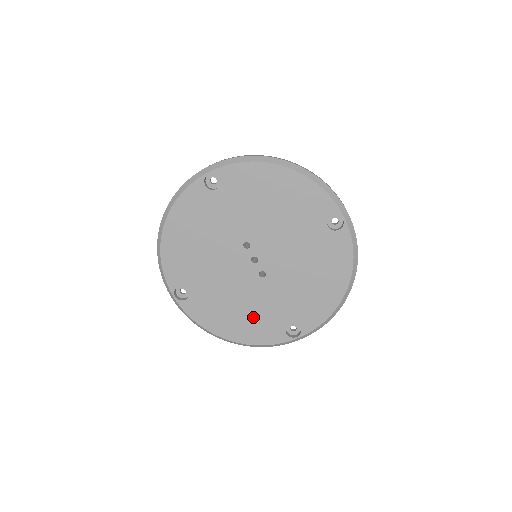
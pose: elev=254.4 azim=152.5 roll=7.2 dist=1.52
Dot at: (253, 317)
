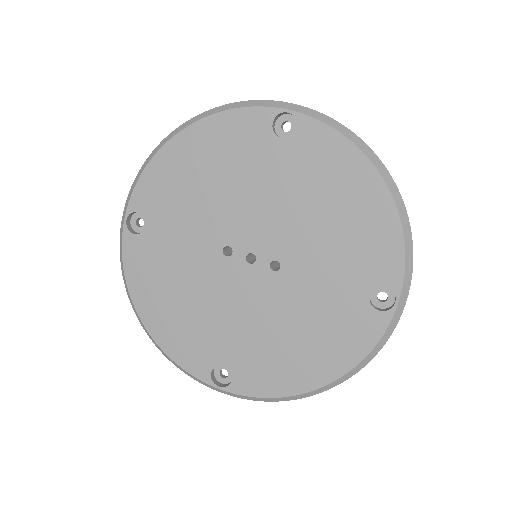
Dot at: (319, 328)
